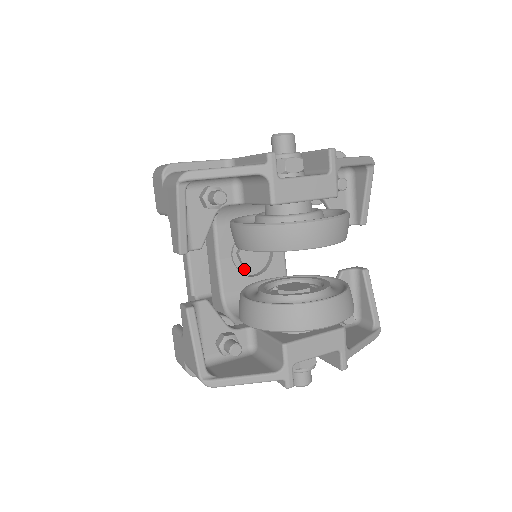
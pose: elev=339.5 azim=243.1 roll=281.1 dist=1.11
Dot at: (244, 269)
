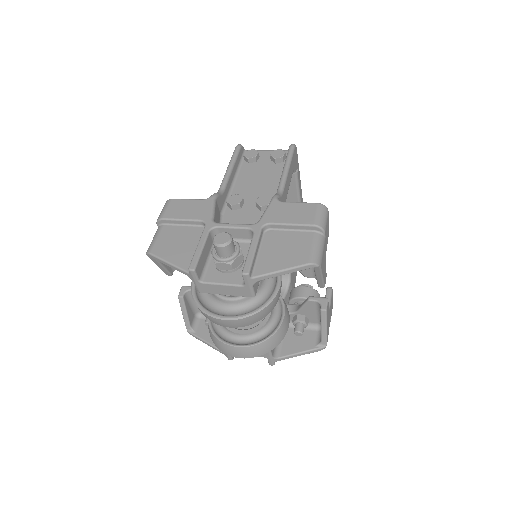
Dot at: occluded
